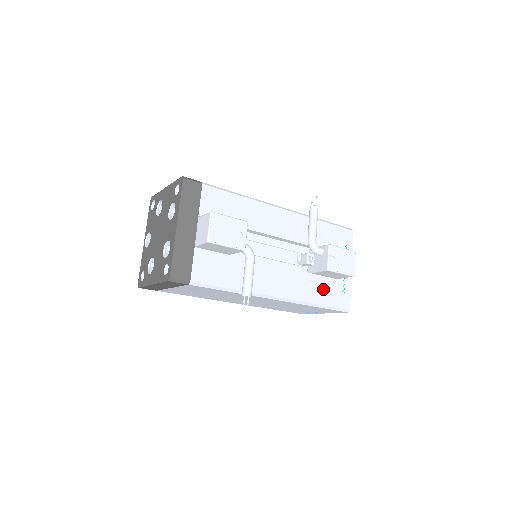
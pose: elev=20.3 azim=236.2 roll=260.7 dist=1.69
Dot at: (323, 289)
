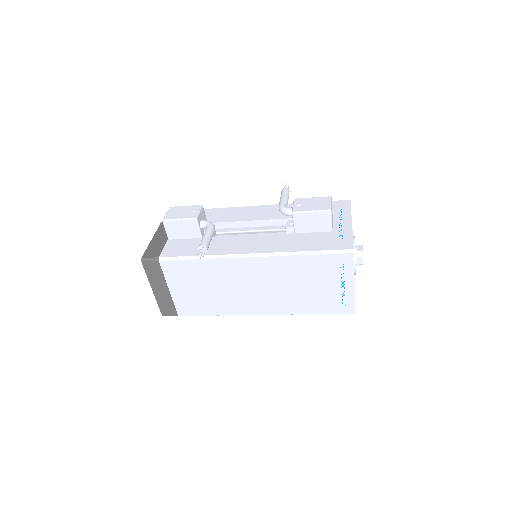
Dot at: (310, 241)
